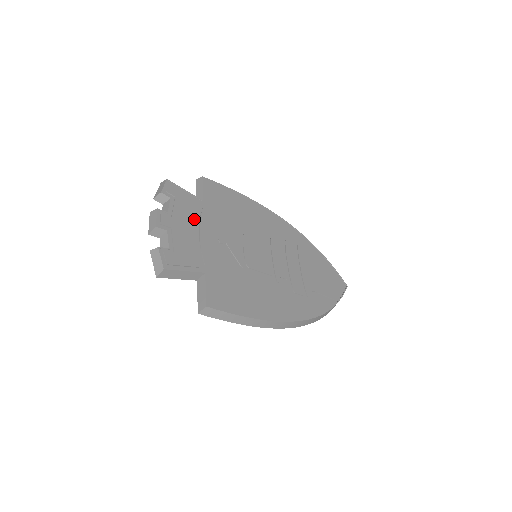
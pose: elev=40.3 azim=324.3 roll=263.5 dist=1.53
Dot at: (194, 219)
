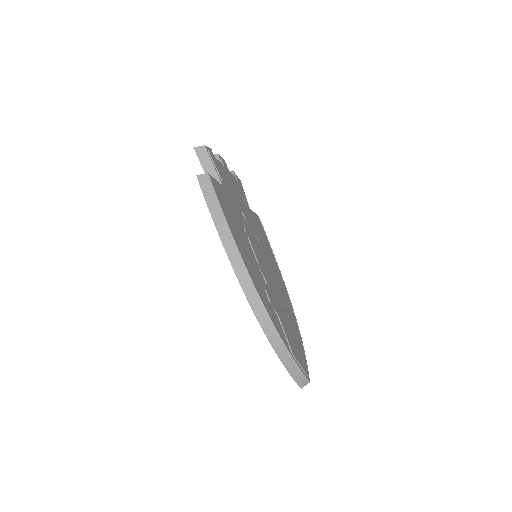
Dot at: (239, 193)
